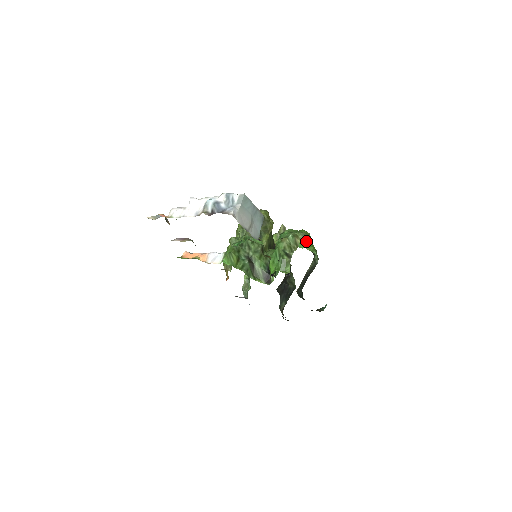
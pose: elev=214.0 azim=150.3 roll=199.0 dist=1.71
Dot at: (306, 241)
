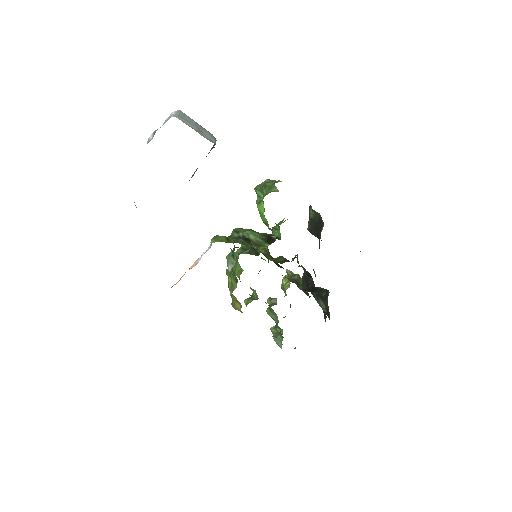
Dot at: occluded
